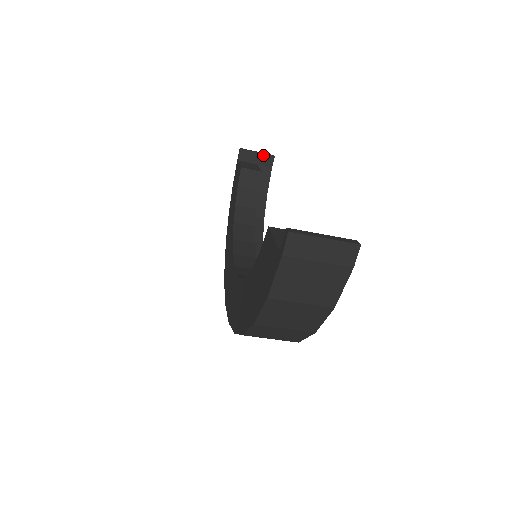
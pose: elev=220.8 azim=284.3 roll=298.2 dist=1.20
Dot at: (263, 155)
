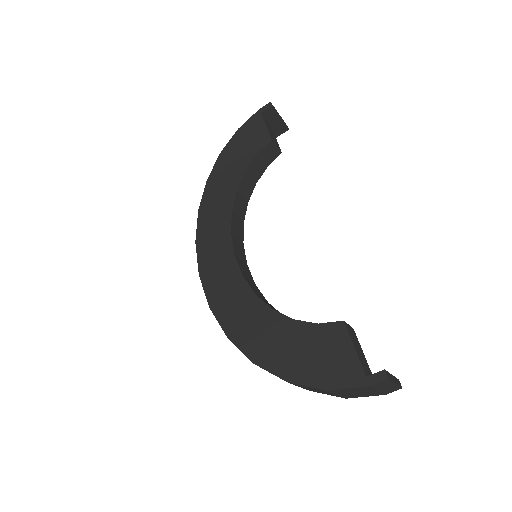
Dot at: (282, 123)
